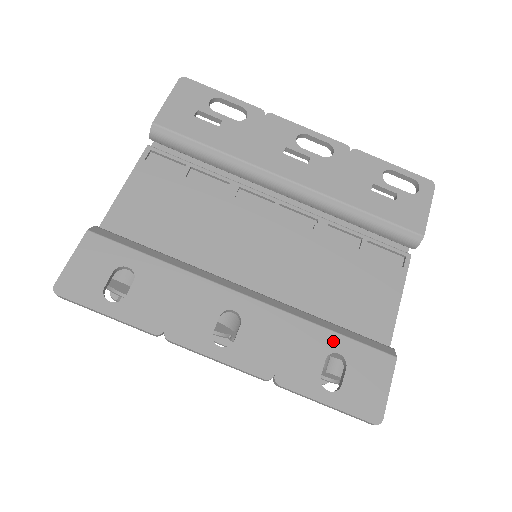
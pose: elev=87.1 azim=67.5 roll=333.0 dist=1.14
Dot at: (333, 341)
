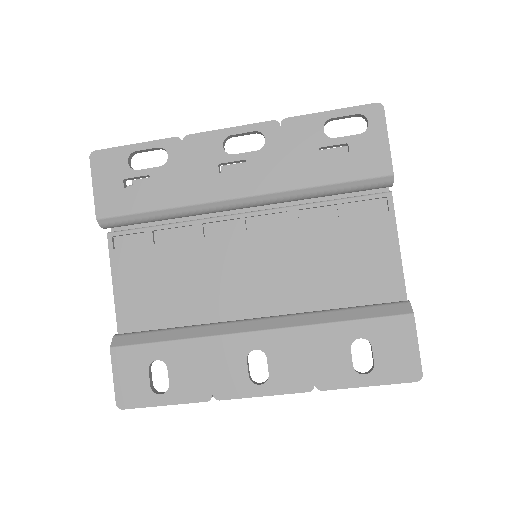
Dot at: (350, 330)
